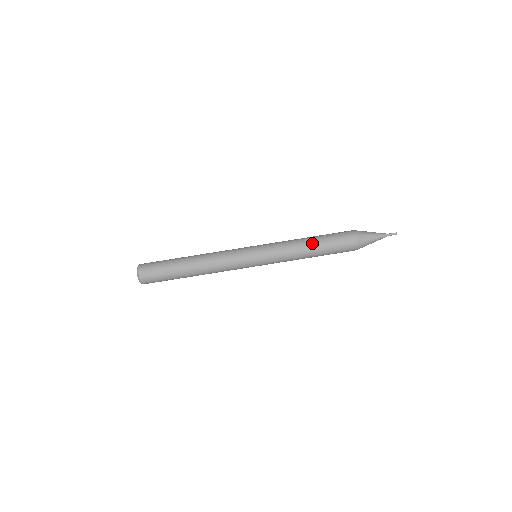
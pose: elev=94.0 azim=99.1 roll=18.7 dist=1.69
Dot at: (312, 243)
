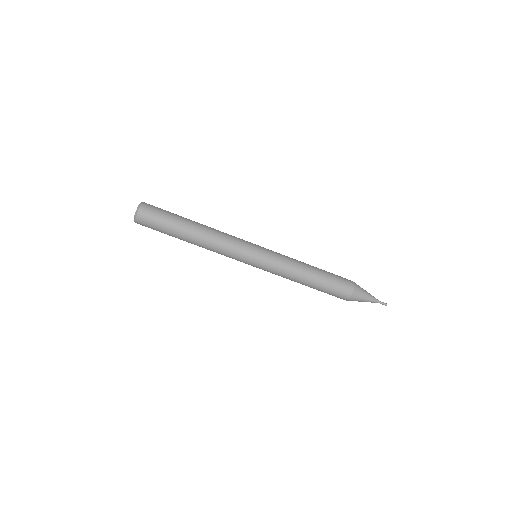
Dot at: (312, 278)
